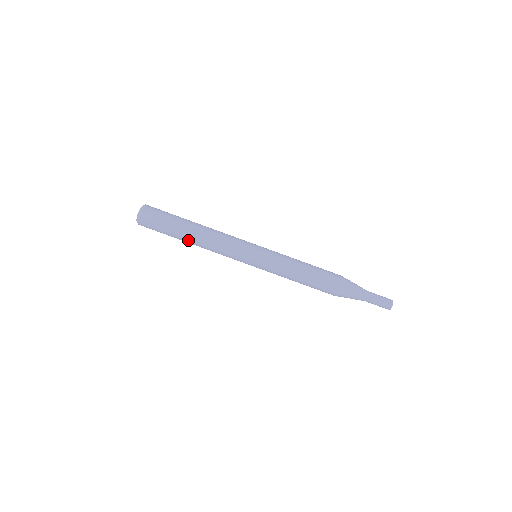
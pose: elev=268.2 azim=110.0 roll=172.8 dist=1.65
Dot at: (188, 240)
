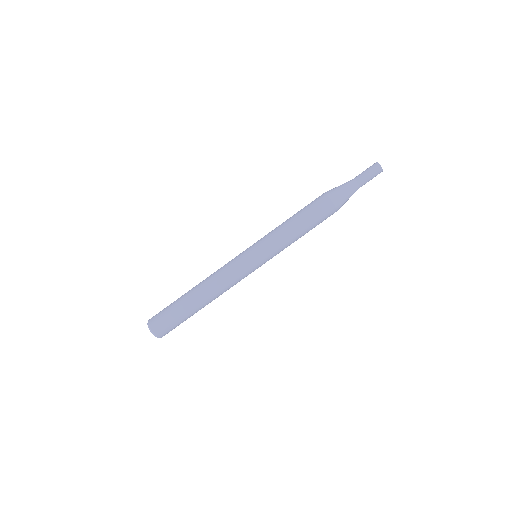
Dot at: (197, 299)
